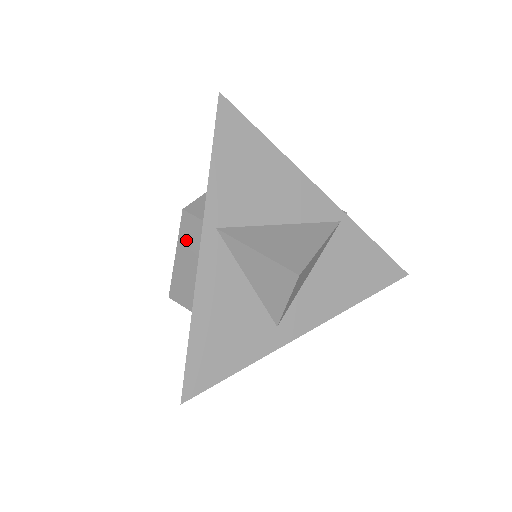
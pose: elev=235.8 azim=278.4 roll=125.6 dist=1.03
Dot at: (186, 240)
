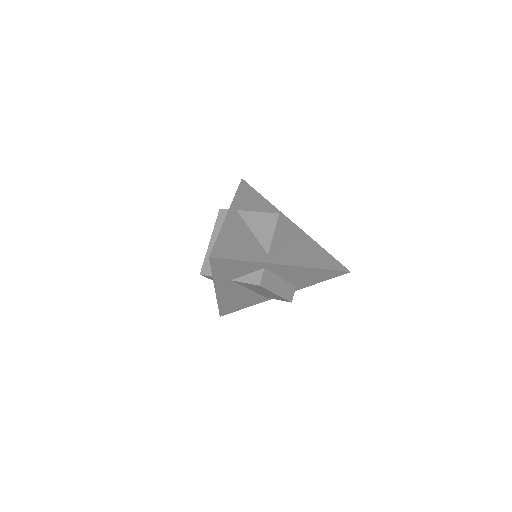
Dot at: (219, 226)
